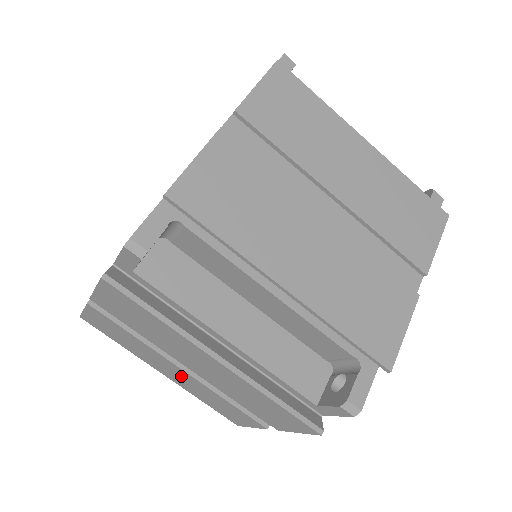
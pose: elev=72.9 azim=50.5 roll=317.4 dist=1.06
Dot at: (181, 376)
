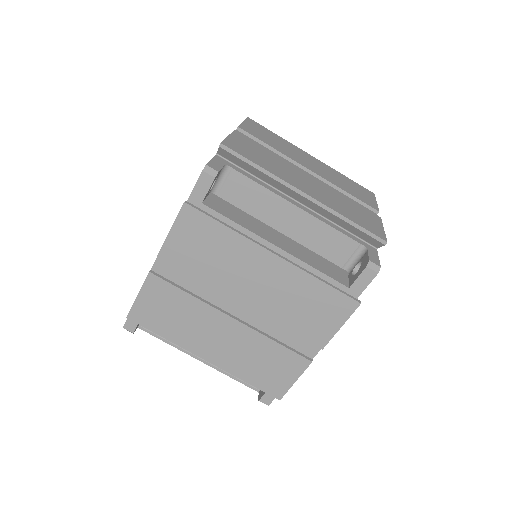
Dot at: (228, 337)
